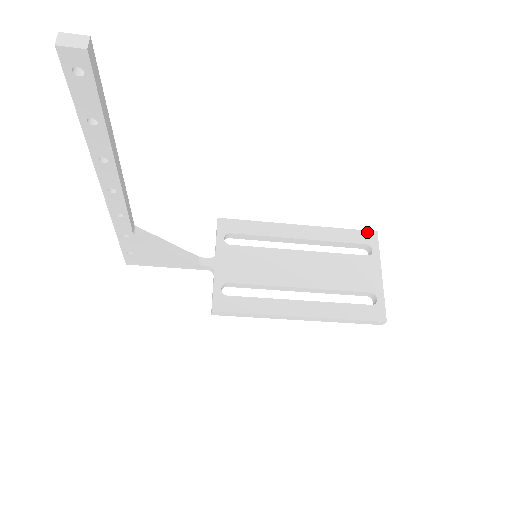
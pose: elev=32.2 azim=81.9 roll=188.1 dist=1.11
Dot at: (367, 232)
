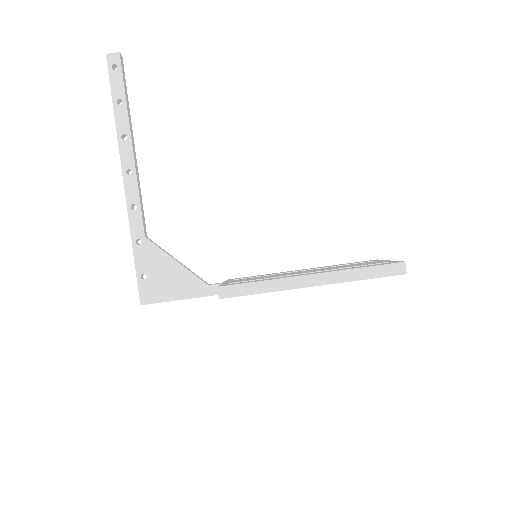
Dot at: occluded
